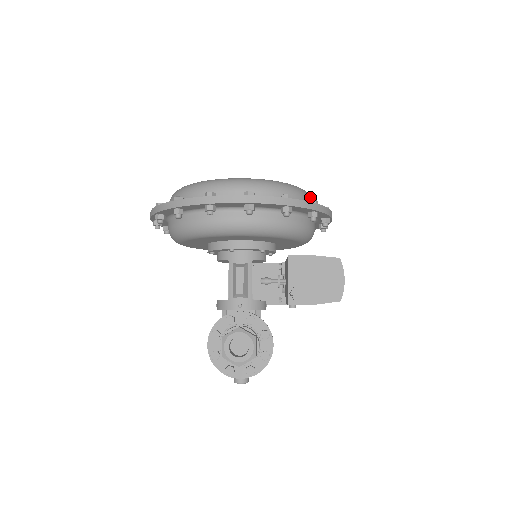
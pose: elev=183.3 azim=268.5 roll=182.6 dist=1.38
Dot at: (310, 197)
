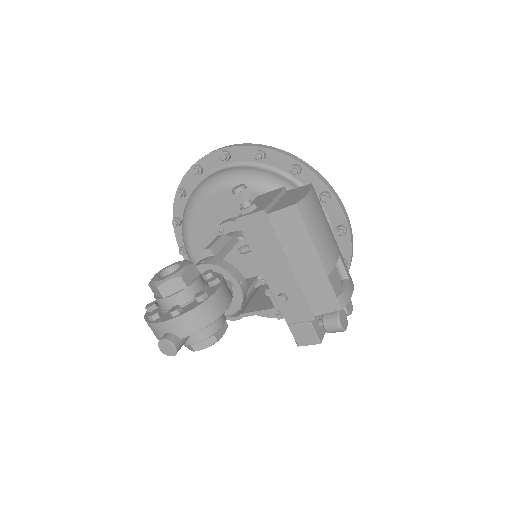
Dot at: occluded
